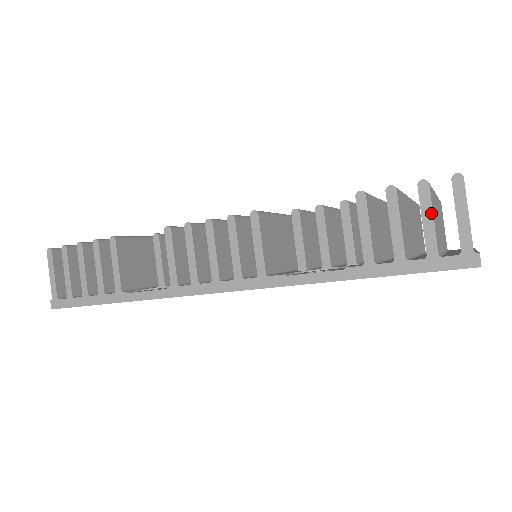
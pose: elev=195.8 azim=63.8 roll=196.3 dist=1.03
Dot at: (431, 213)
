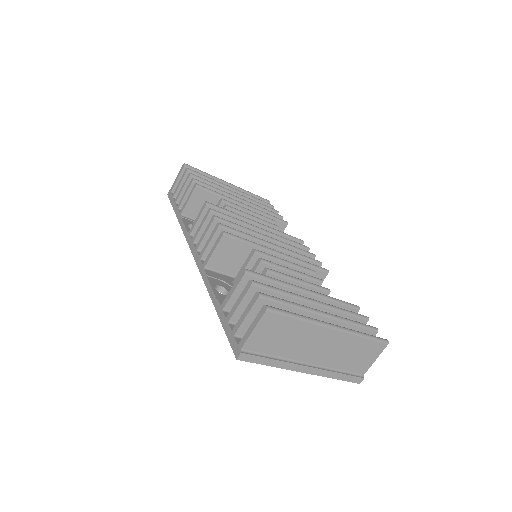
Dot at: (248, 312)
